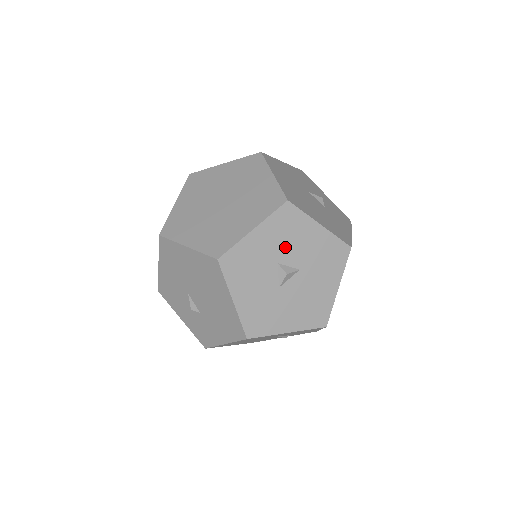
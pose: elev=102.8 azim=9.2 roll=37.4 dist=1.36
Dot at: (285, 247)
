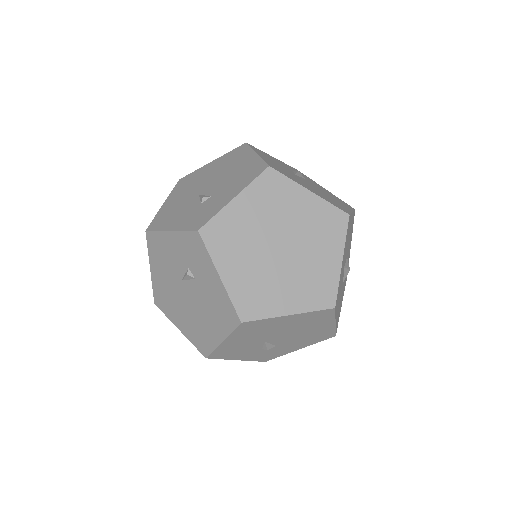
Dot at: (346, 251)
